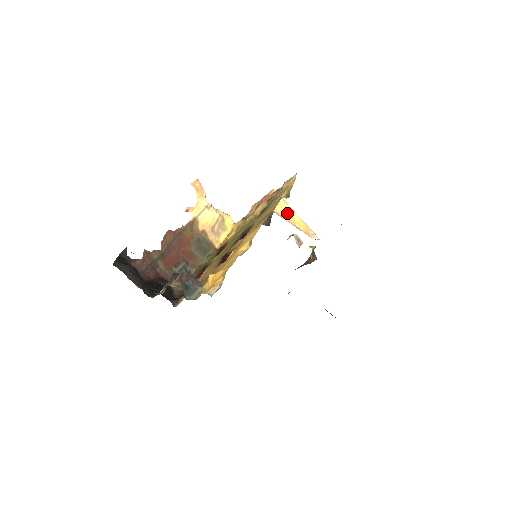
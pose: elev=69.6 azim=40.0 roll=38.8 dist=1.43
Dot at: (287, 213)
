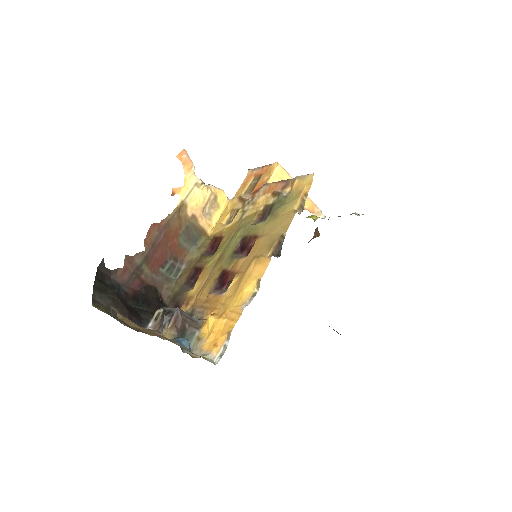
Dot at: occluded
